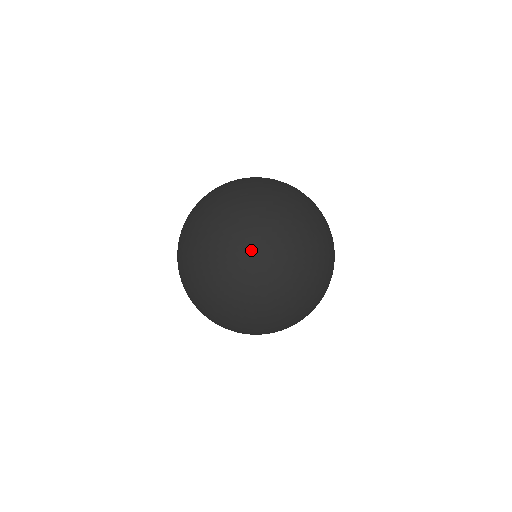
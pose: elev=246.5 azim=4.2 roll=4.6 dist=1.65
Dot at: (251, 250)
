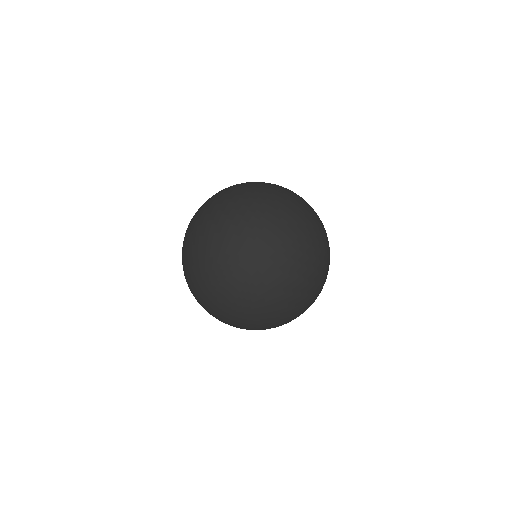
Dot at: (213, 274)
